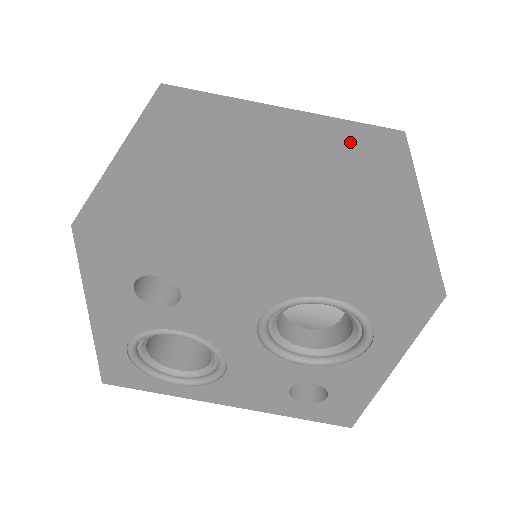
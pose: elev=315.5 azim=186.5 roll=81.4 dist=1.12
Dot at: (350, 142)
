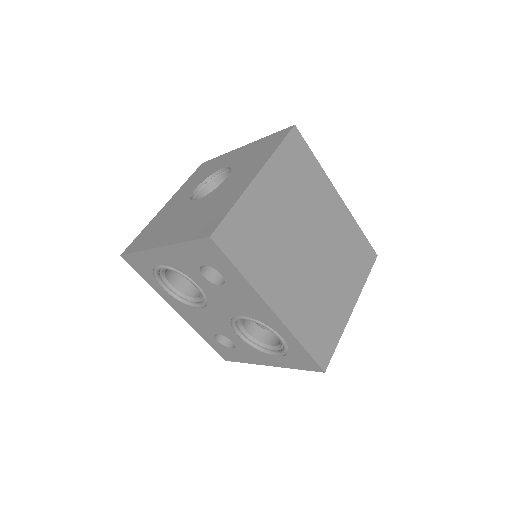
Dot at: (351, 248)
